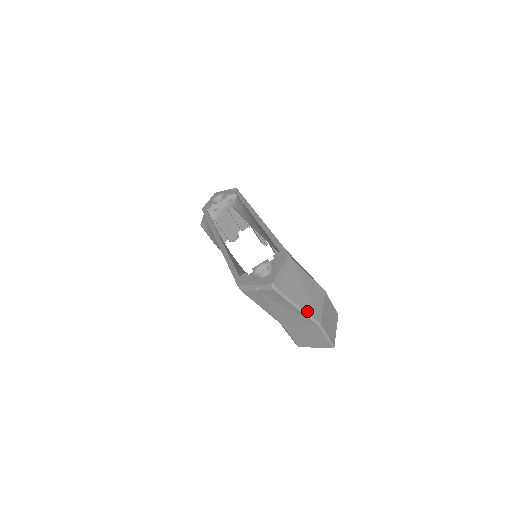
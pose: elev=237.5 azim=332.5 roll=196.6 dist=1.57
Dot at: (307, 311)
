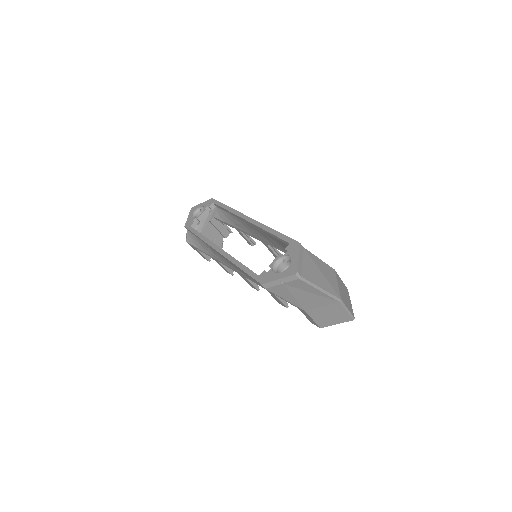
Dot at: (328, 291)
